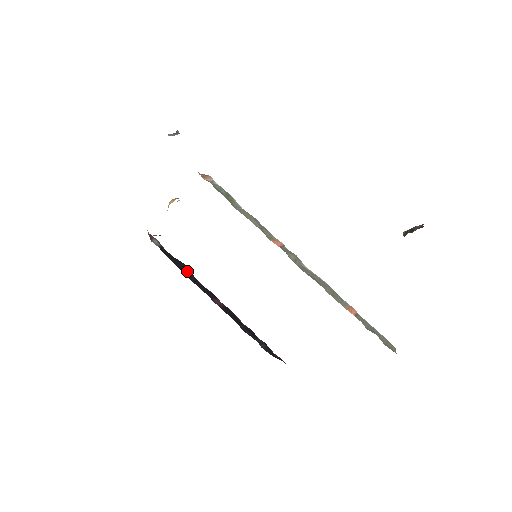
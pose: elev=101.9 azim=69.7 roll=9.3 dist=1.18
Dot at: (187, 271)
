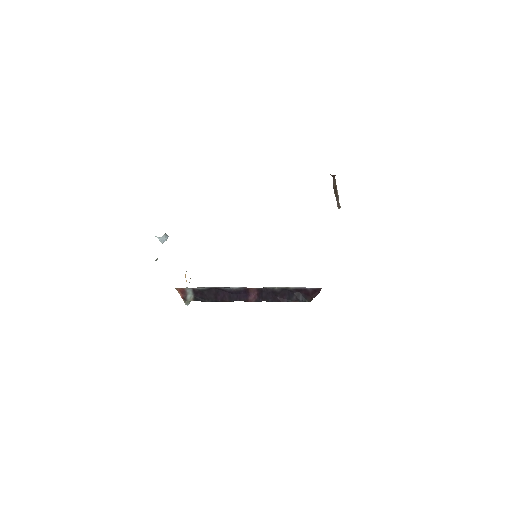
Dot at: (220, 294)
